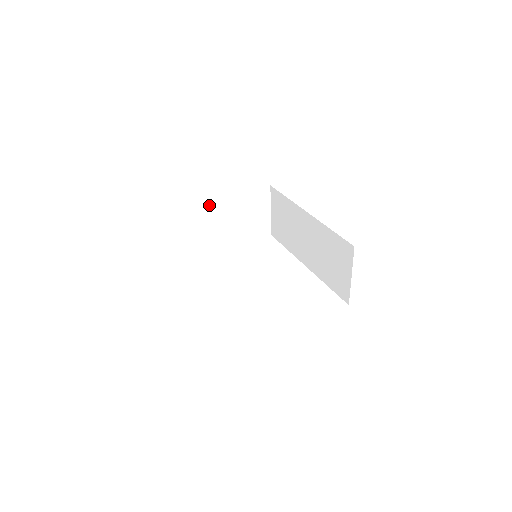
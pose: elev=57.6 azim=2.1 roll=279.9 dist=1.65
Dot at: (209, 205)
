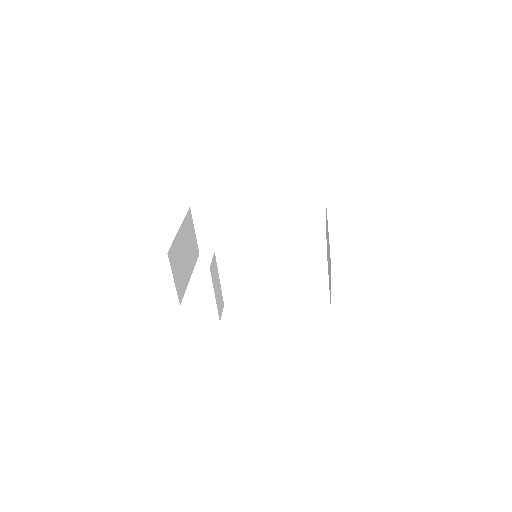
Dot at: (174, 245)
